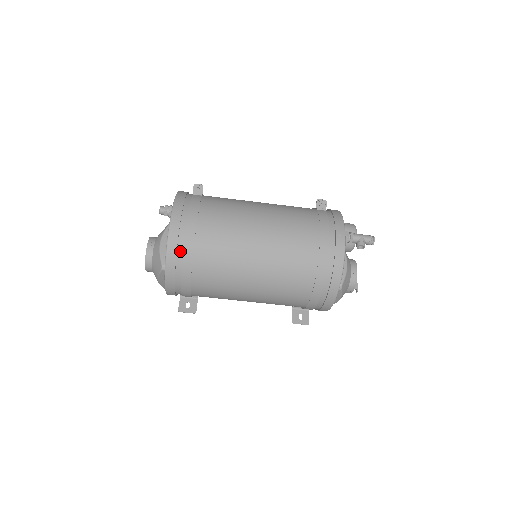
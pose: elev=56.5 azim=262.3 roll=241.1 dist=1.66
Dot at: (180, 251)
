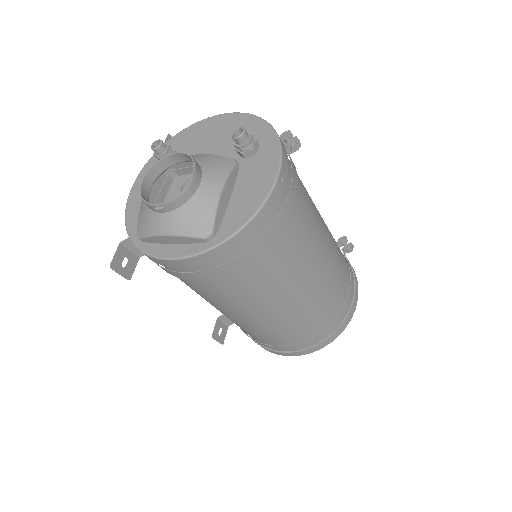
Dot at: (256, 235)
